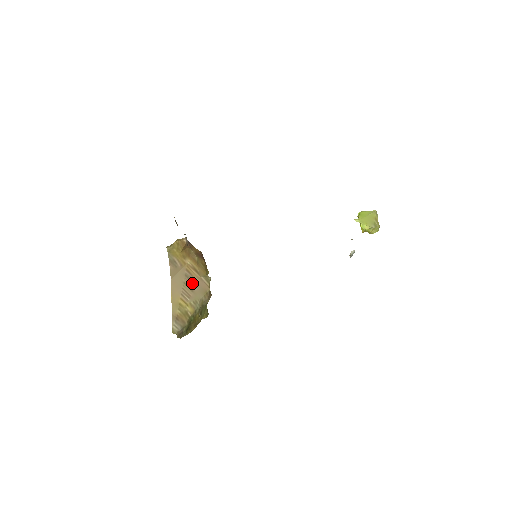
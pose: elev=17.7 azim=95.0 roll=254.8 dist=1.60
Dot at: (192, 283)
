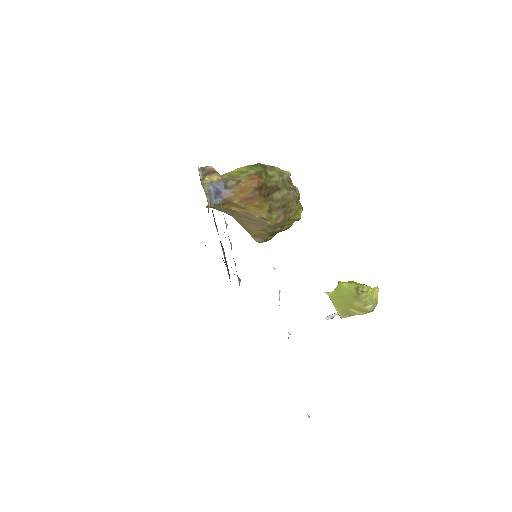
Dot at: (251, 220)
